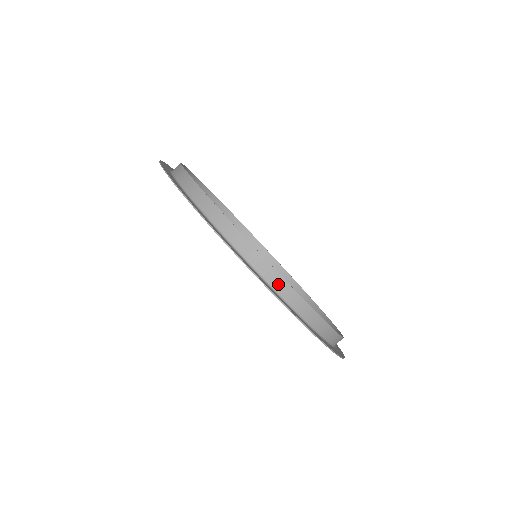
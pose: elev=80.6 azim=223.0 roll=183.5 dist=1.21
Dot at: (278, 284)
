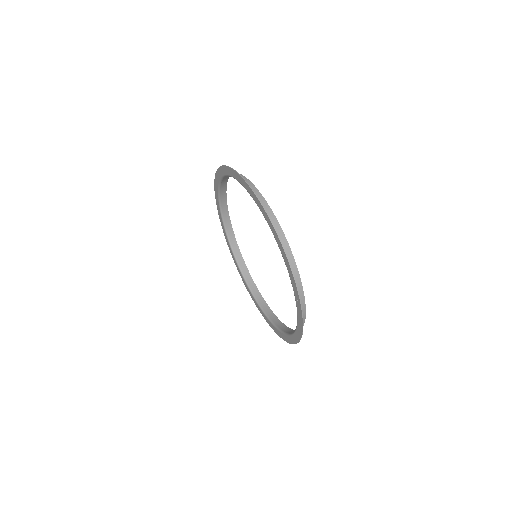
Dot at: occluded
